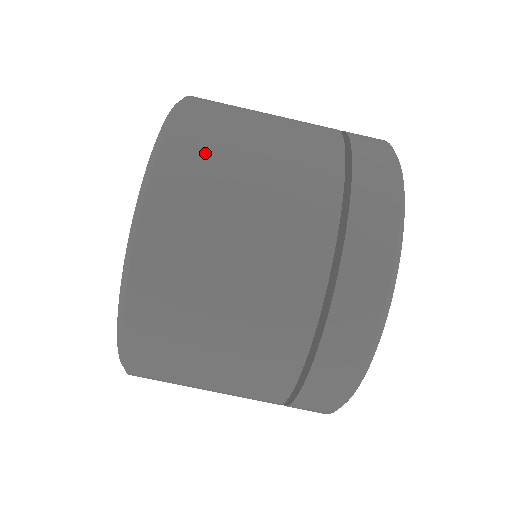
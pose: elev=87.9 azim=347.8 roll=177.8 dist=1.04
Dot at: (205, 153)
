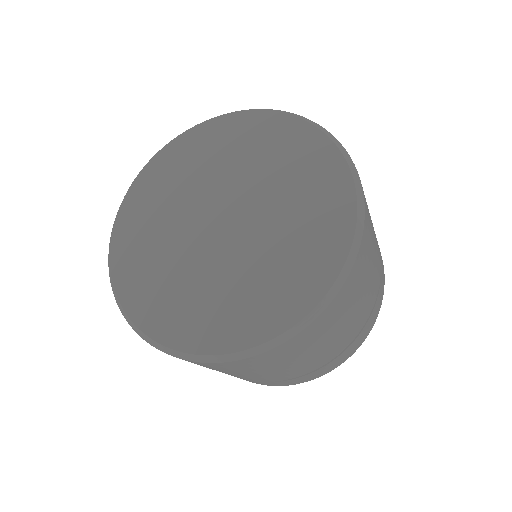
Dot at: (340, 311)
